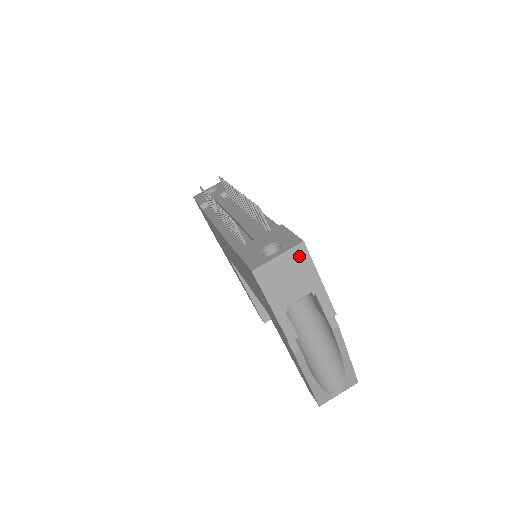
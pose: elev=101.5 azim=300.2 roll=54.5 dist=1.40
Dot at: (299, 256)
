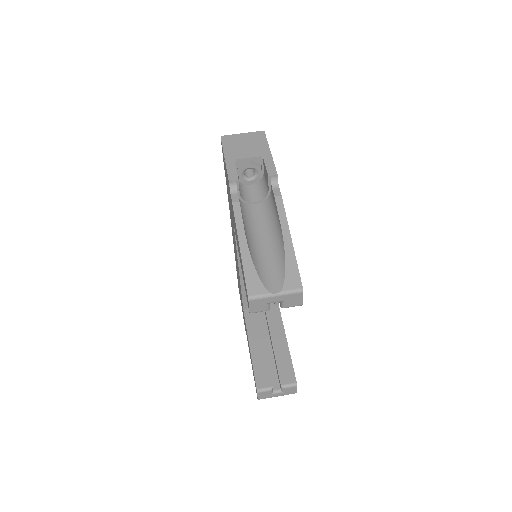
Dot at: (258, 137)
